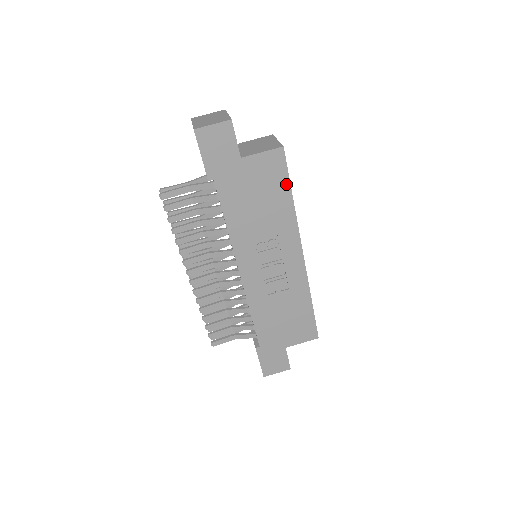
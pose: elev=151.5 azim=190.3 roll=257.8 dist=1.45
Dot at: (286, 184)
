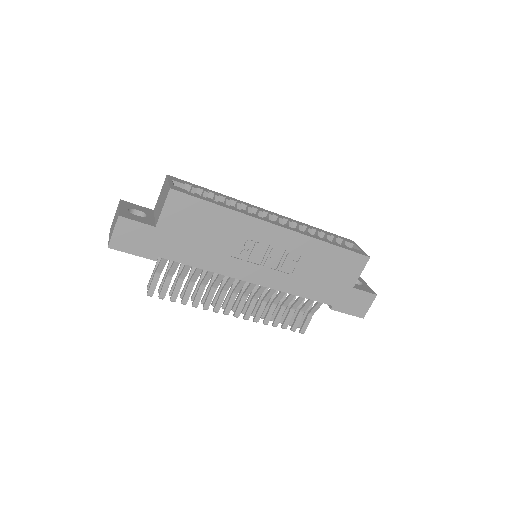
Dot at: (205, 205)
